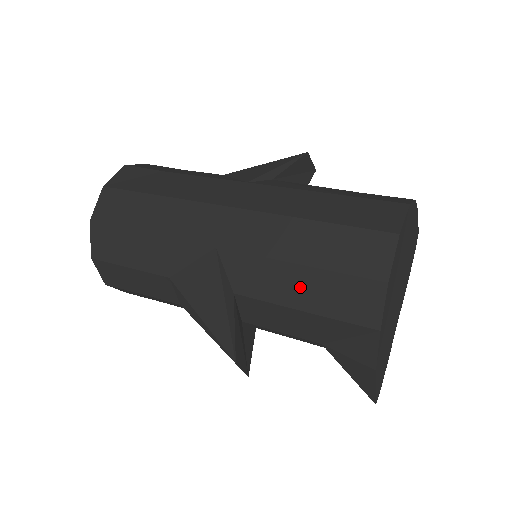
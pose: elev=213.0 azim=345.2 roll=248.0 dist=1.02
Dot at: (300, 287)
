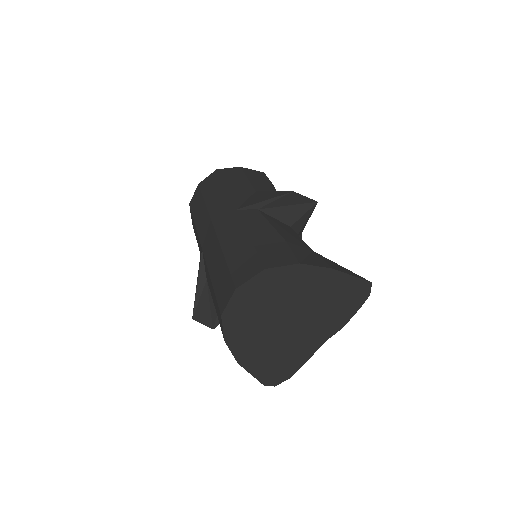
Dot at: occluded
